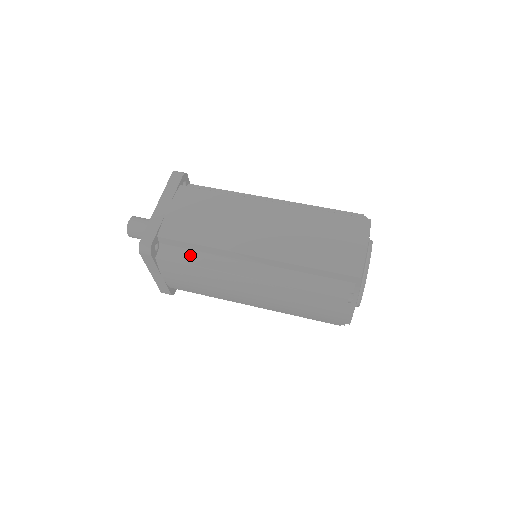
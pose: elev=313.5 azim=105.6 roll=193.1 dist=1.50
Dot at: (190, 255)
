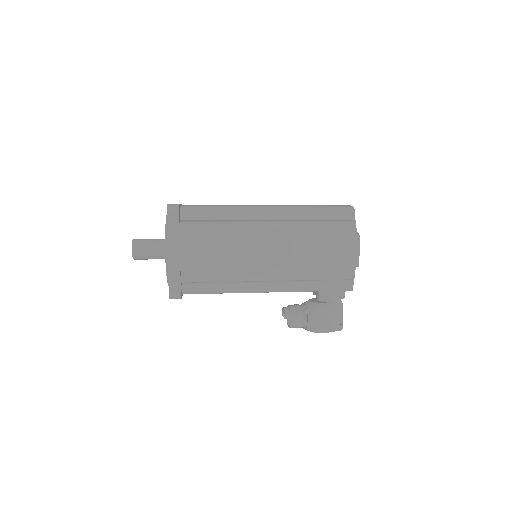
Dot at: (211, 220)
